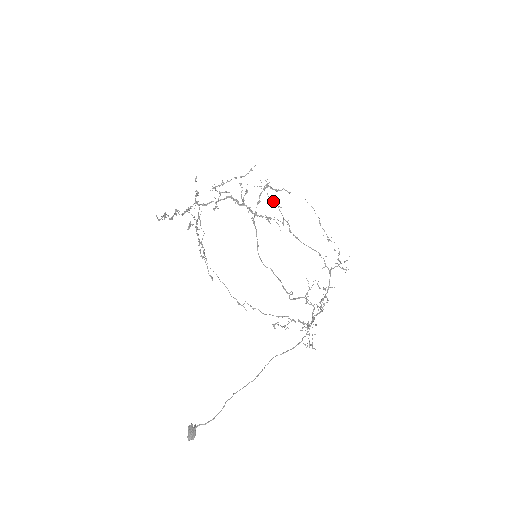
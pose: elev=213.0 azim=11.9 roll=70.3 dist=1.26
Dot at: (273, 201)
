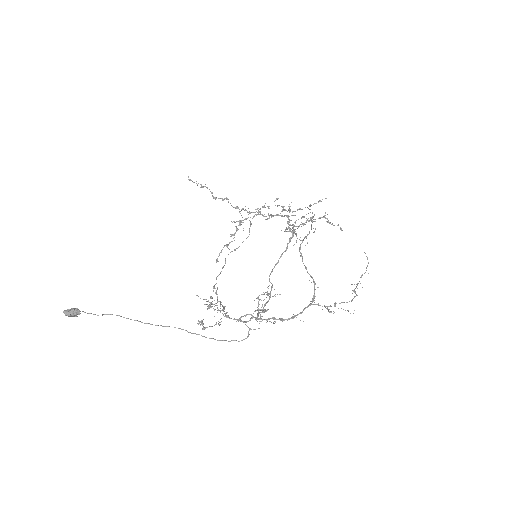
Dot at: occluded
